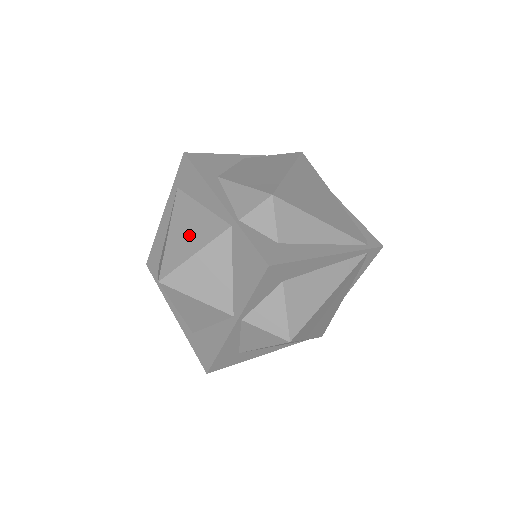
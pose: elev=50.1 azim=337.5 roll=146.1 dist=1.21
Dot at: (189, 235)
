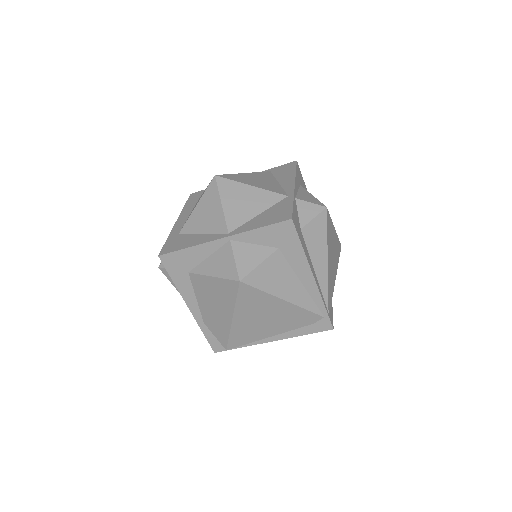
Dot at: (257, 181)
